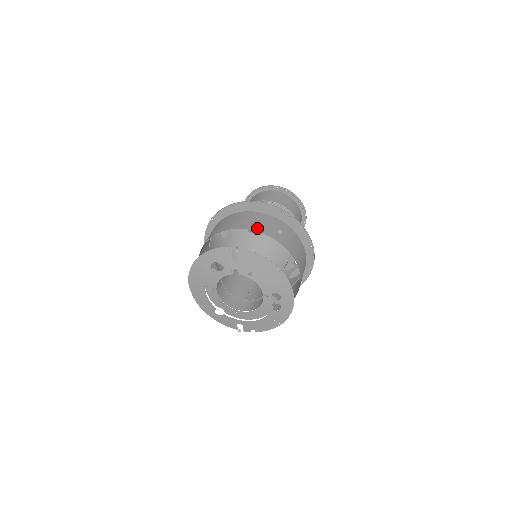
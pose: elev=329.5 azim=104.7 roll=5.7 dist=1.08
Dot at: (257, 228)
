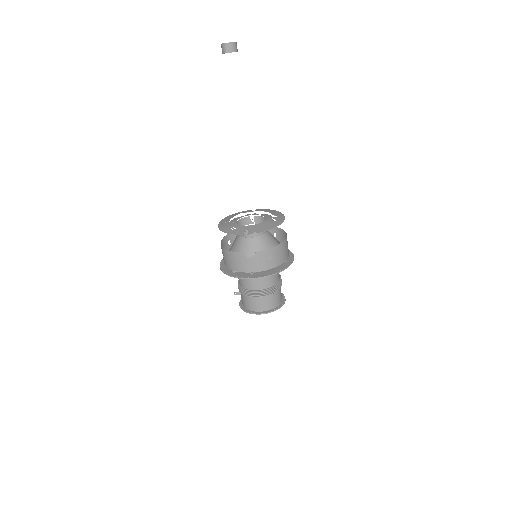
Dot at: occluded
